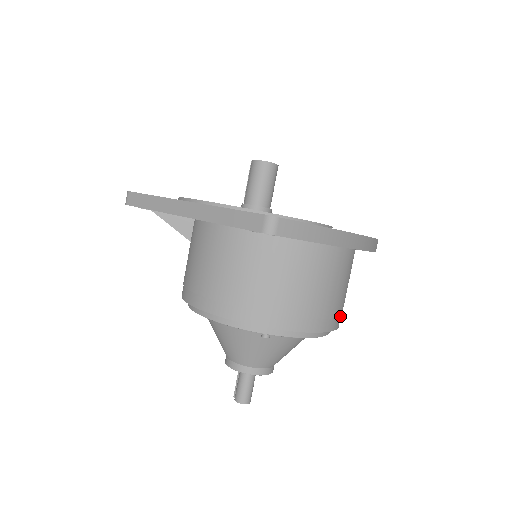
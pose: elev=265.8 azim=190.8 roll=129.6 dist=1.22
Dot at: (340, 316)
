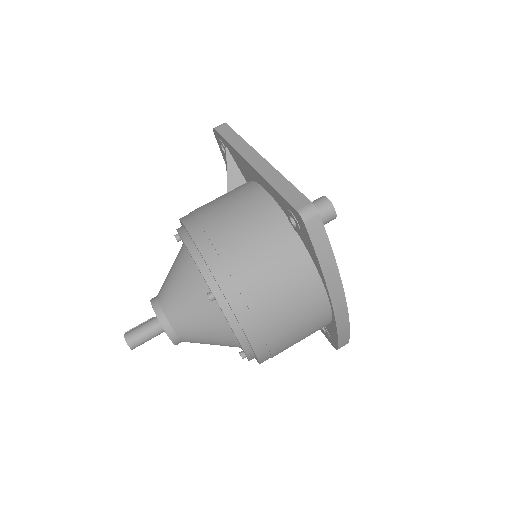
Dot at: (271, 353)
